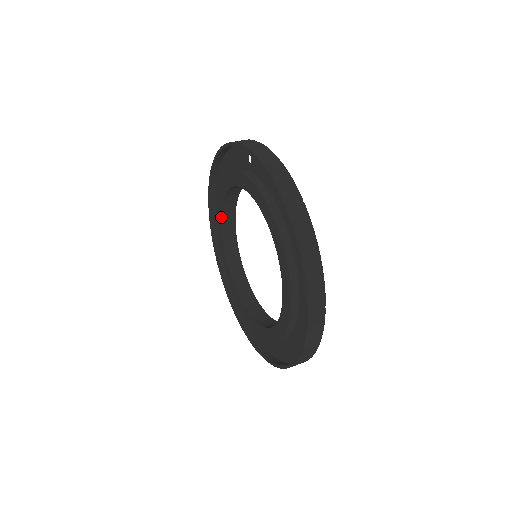
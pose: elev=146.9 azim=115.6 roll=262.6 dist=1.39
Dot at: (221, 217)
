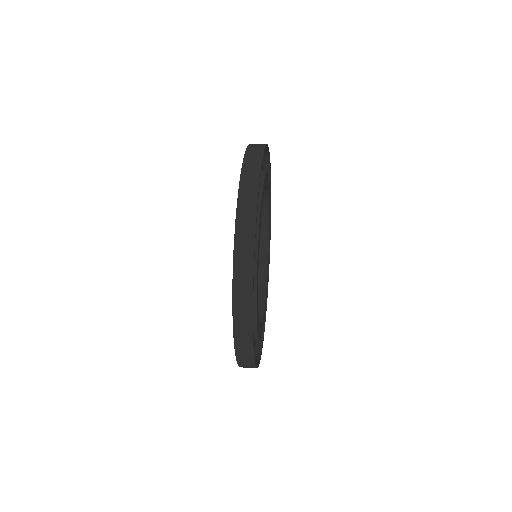
Dot at: occluded
